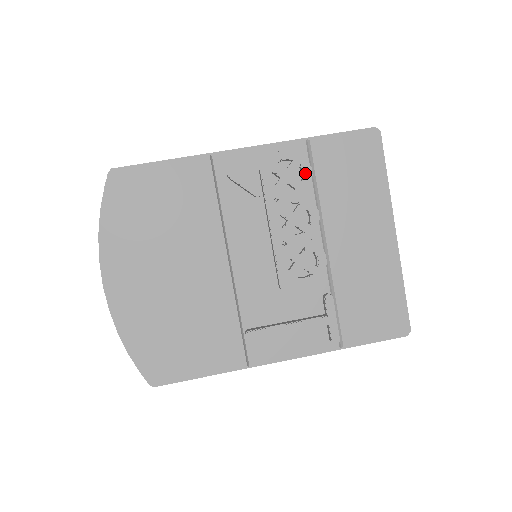
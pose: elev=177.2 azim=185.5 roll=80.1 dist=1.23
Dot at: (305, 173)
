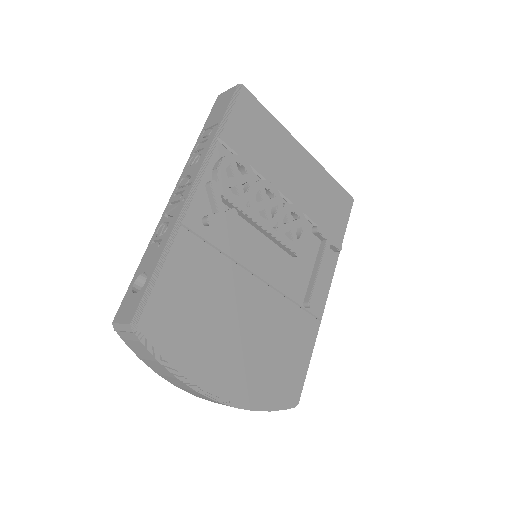
Dot at: (244, 165)
